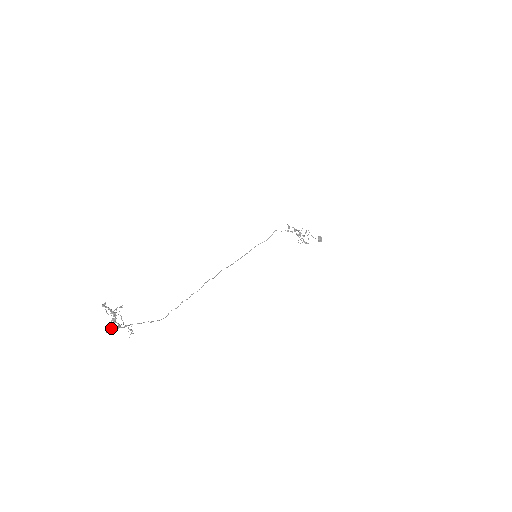
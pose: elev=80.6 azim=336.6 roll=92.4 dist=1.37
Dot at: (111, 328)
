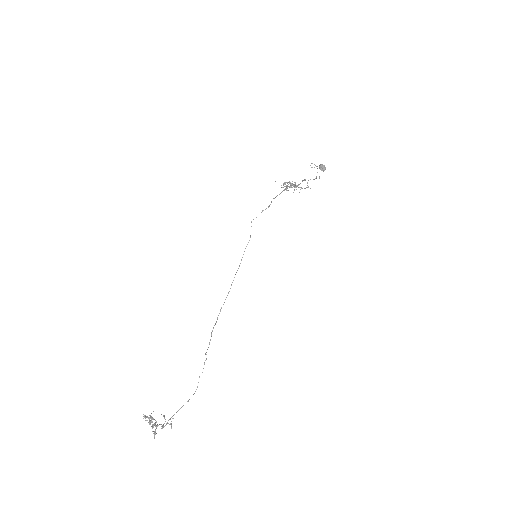
Dot at: occluded
